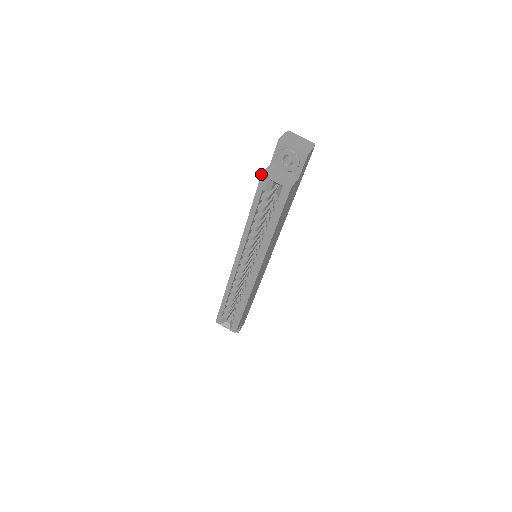
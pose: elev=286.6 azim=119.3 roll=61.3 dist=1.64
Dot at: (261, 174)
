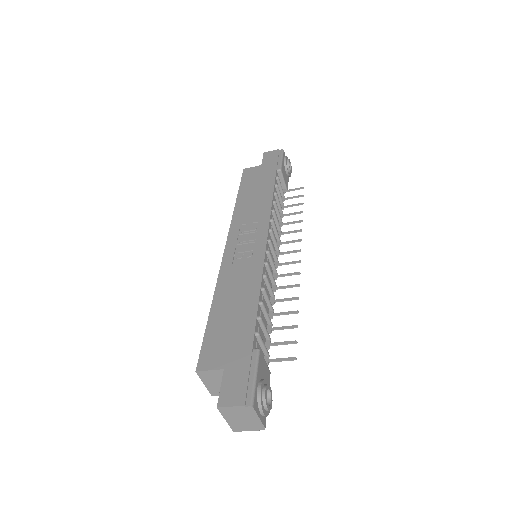
Dot at: (196, 370)
